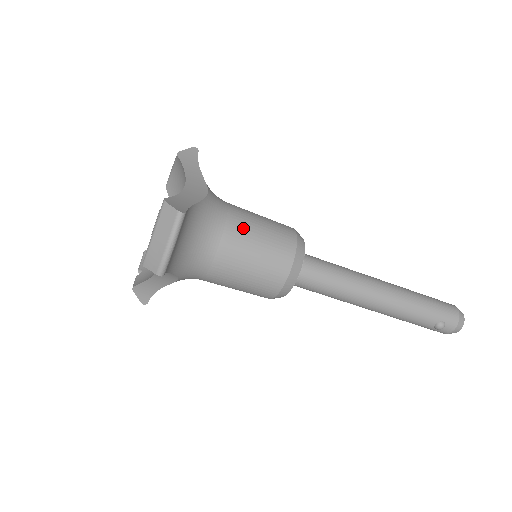
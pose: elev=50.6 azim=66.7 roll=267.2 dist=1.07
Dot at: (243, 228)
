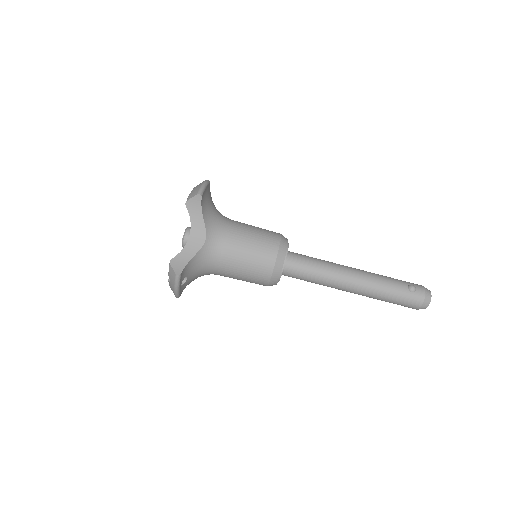
Dot at: occluded
